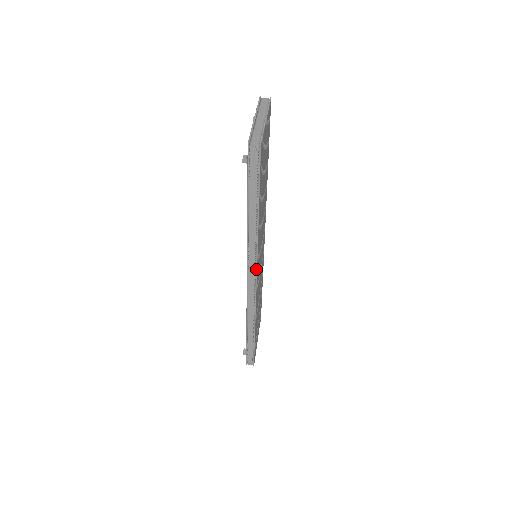
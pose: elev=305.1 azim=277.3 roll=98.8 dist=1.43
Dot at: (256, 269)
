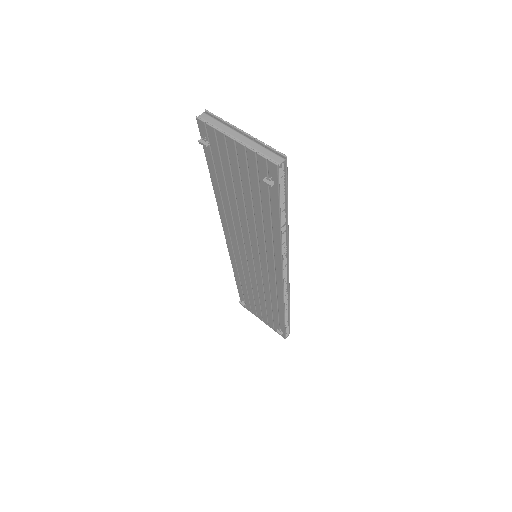
Dot at: (288, 263)
